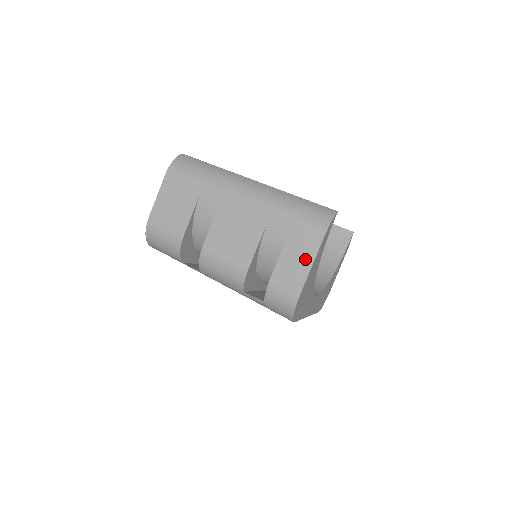
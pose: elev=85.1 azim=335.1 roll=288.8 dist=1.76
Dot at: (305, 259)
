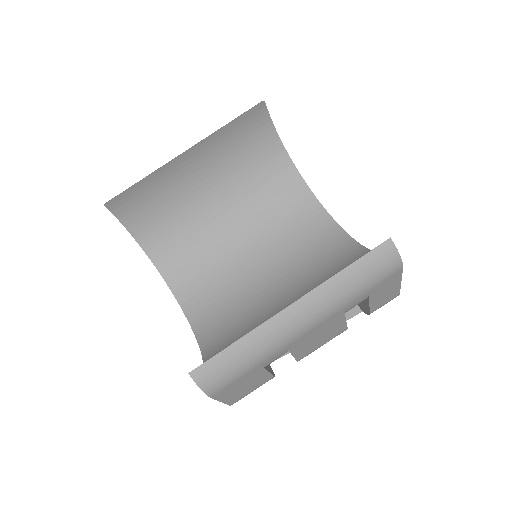
Dot at: (393, 286)
